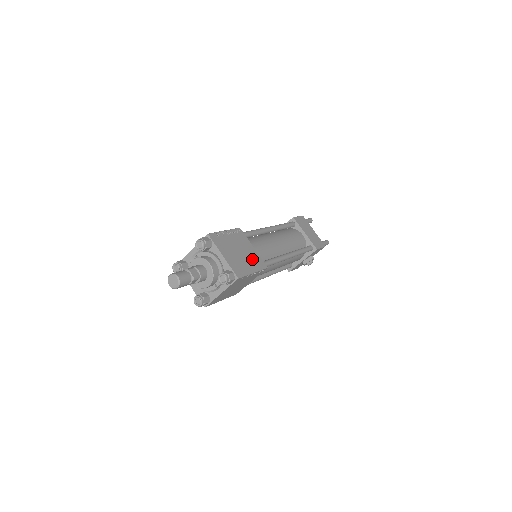
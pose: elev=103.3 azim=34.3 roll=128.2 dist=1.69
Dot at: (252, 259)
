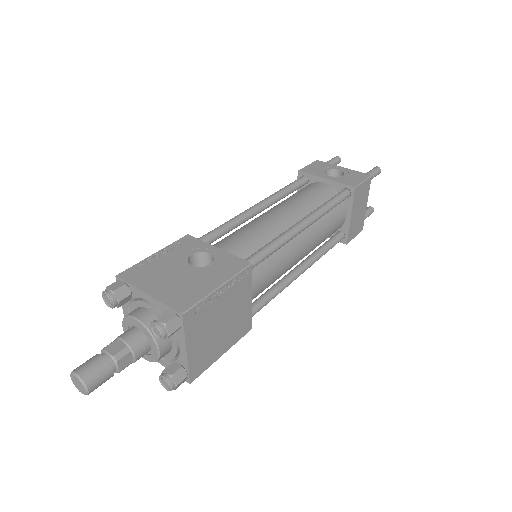
Dot at: (235, 327)
